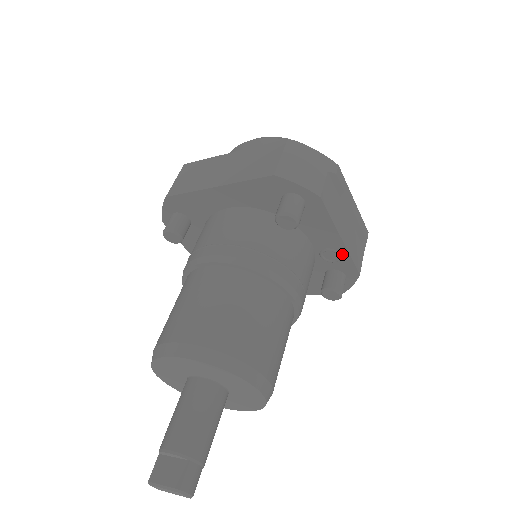
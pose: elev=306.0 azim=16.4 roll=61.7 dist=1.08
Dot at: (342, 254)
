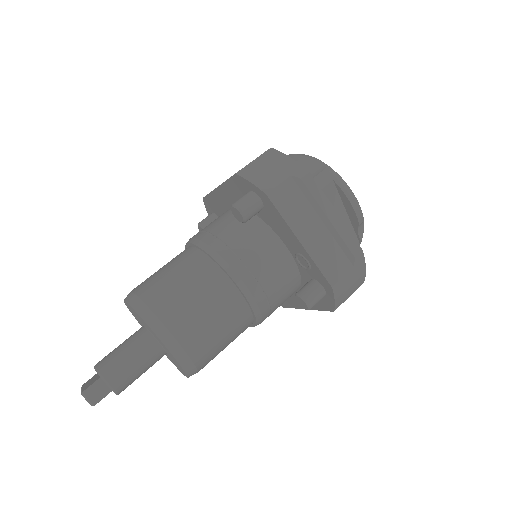
Dot at: (309, 260)
